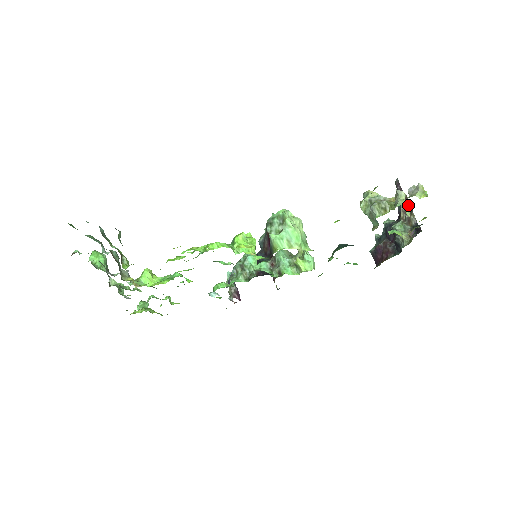
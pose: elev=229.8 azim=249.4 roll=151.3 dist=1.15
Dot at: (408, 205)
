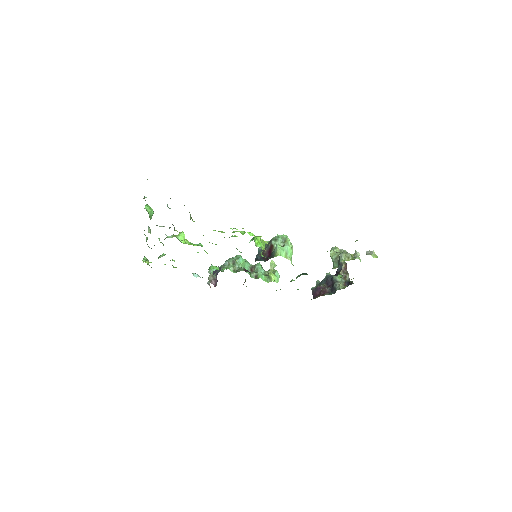
Dot at: (346, 268)
